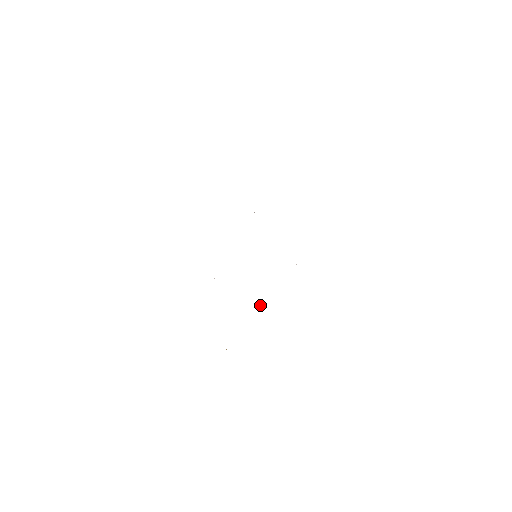
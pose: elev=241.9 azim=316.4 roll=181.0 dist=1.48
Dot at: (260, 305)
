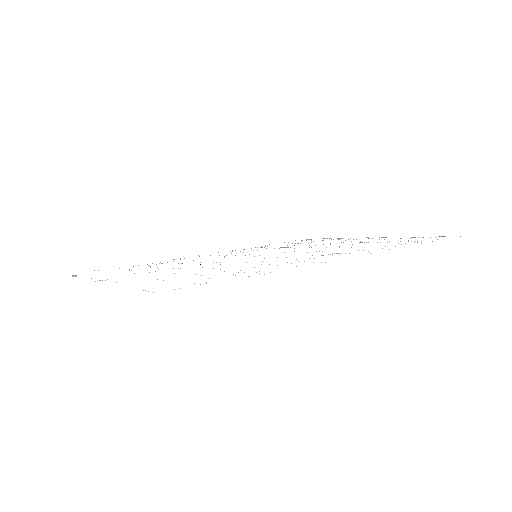
Dot at: occluded
